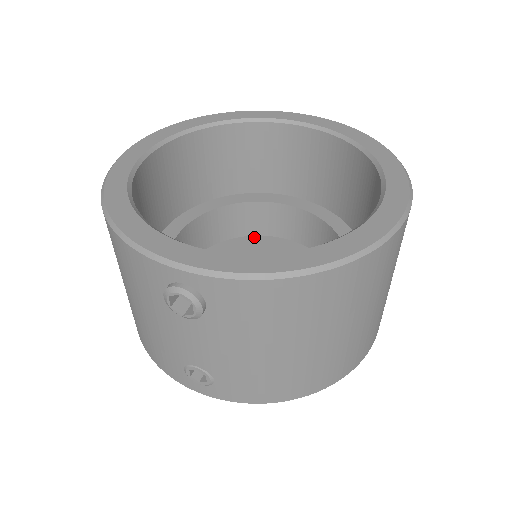
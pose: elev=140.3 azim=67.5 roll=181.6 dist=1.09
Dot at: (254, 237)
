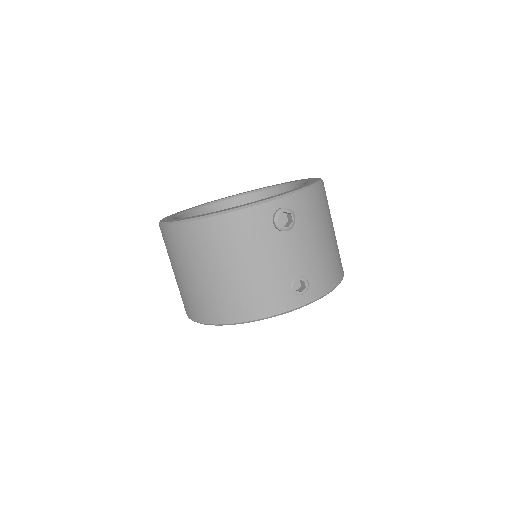
Dot at: occluded
